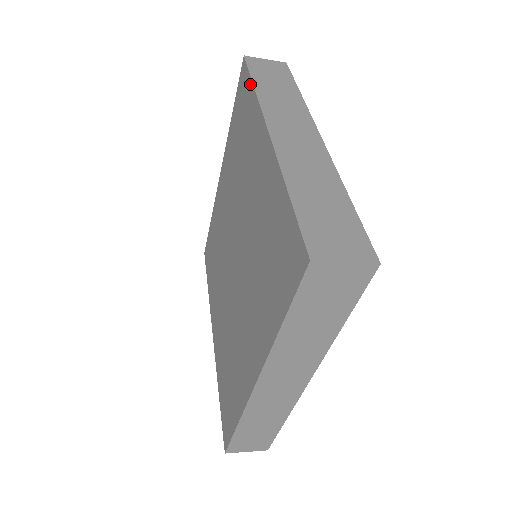
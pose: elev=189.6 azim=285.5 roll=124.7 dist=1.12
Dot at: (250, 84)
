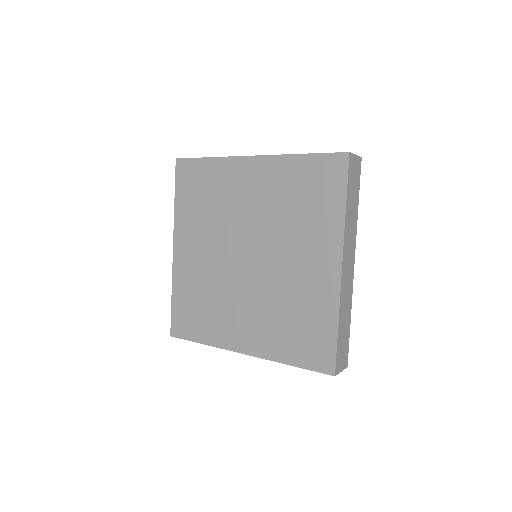
Dot at: (202, 160)
